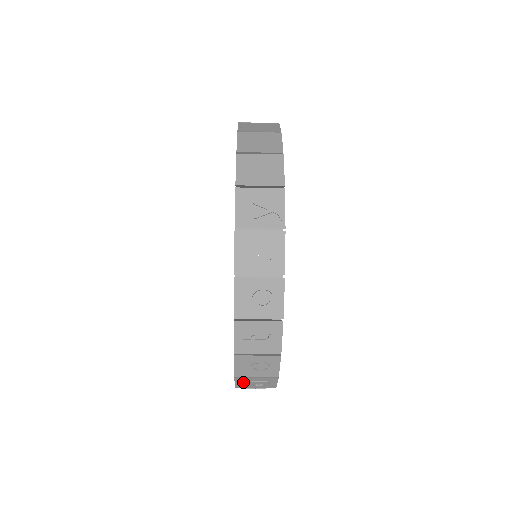
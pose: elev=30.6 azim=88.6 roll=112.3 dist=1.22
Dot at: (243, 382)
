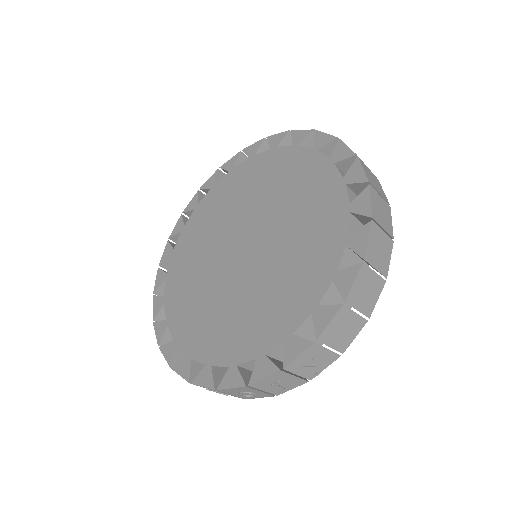
Dot at: occluded
